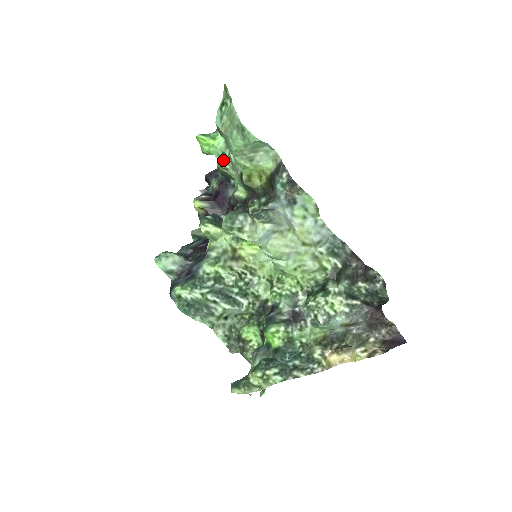
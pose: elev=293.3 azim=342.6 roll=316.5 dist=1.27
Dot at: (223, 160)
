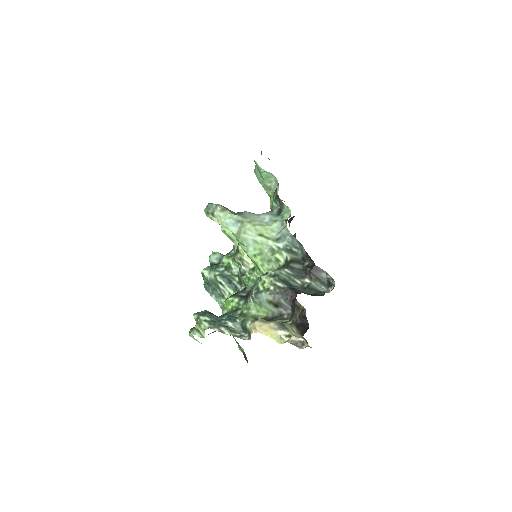
Dot at: occluded
